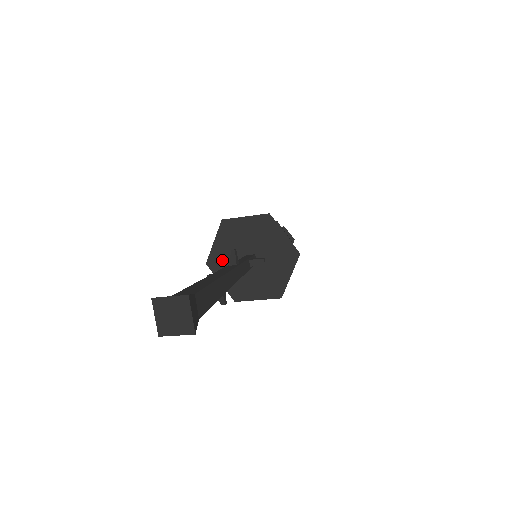
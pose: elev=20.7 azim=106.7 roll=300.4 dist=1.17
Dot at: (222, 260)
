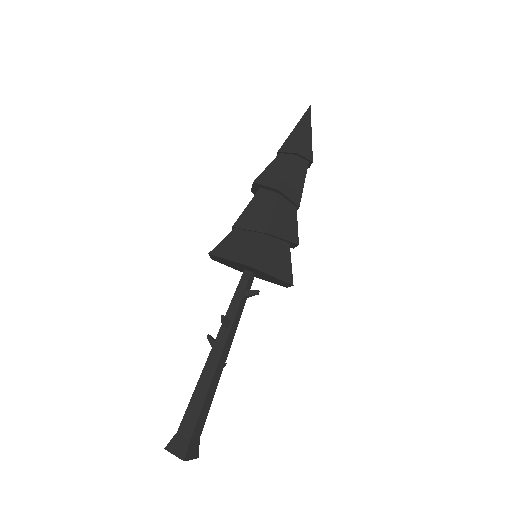
Dot at: (224, 263)
